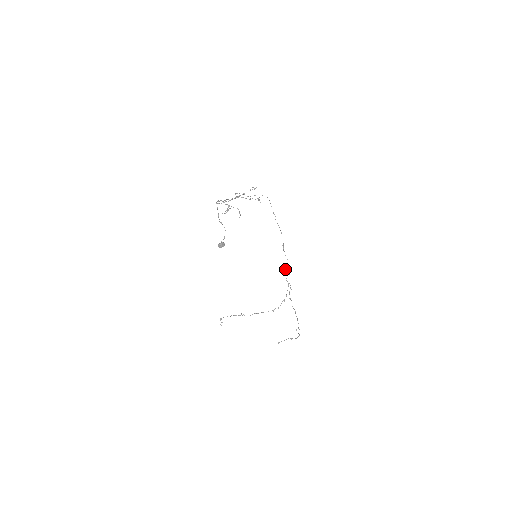
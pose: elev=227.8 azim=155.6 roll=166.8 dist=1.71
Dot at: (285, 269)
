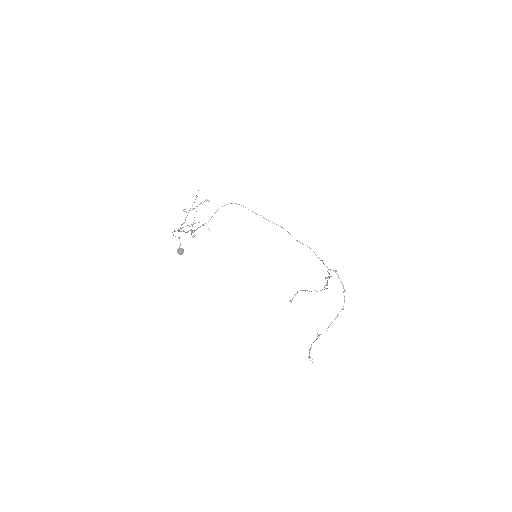
Dot at: occluded
